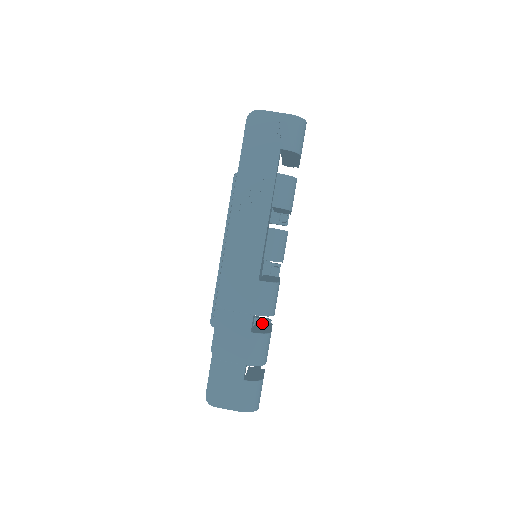
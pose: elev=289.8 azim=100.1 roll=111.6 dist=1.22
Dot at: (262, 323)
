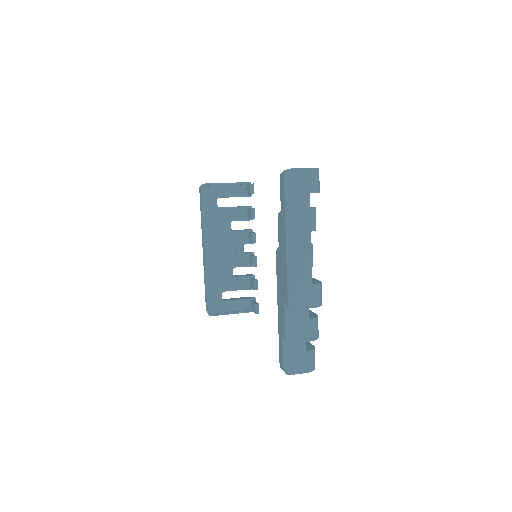
Dot at: occluded
